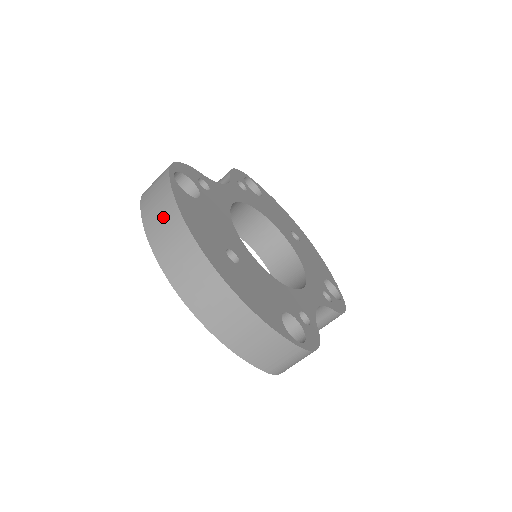
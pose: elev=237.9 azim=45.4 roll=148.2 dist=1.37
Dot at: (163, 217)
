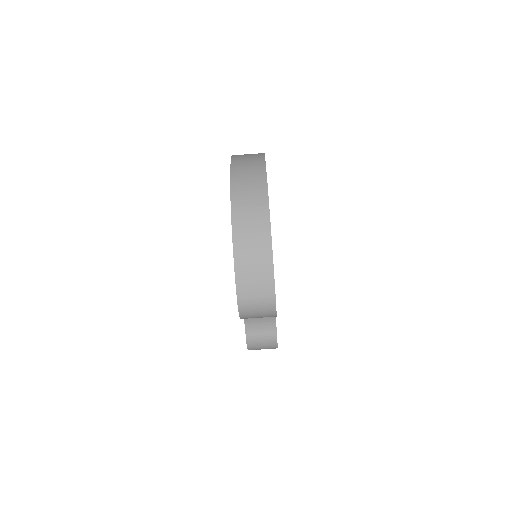
Dot at: (251, 163)
